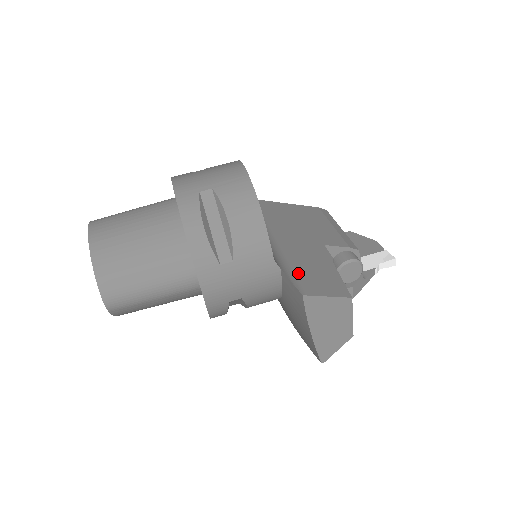
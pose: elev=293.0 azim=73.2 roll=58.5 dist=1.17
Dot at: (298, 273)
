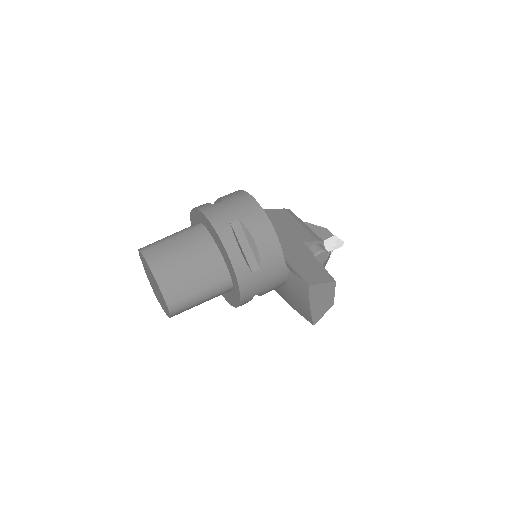
Dot at: (299, 269)
